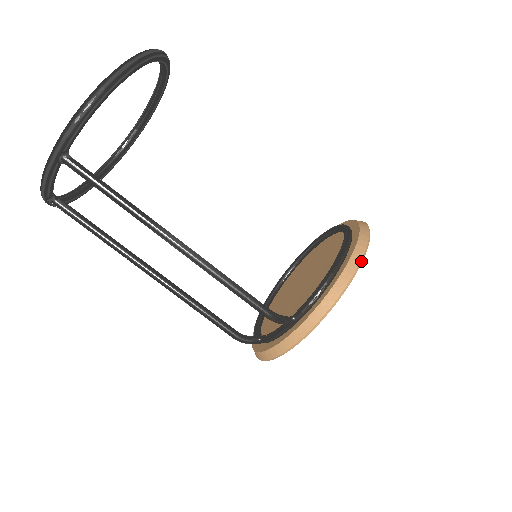
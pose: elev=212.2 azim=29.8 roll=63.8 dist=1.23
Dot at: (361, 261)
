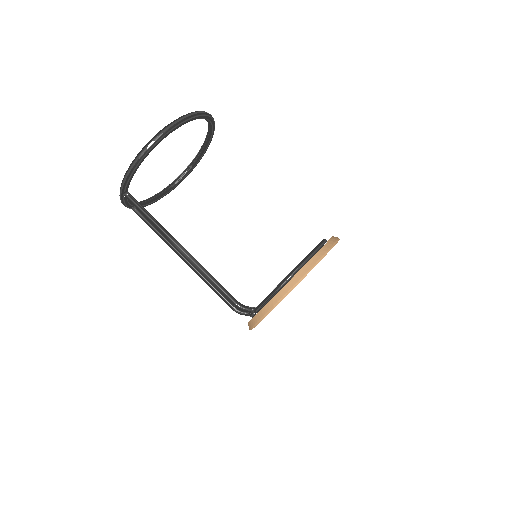
Dot at: (298, 283)
